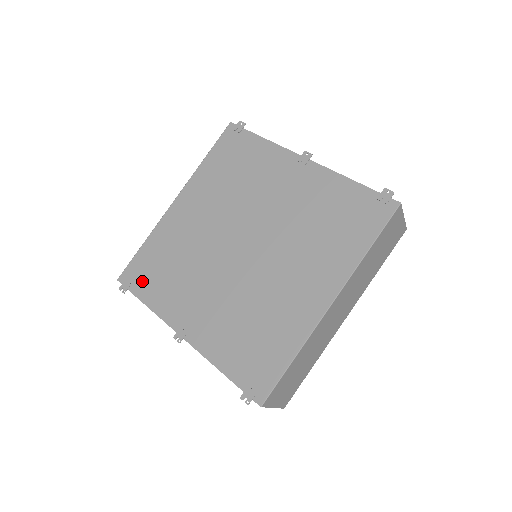
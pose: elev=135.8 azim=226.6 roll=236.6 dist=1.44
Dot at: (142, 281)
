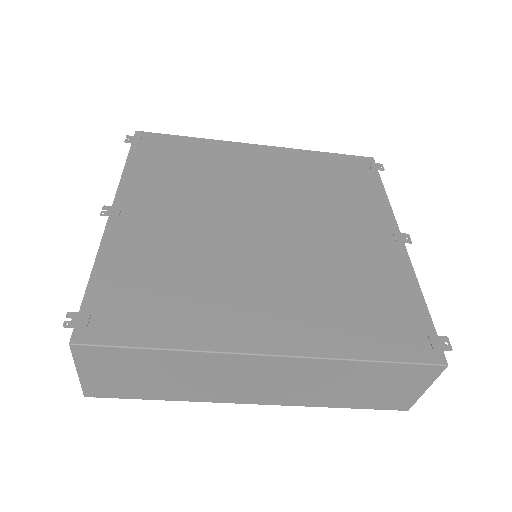
Dot at: (150, 151)
